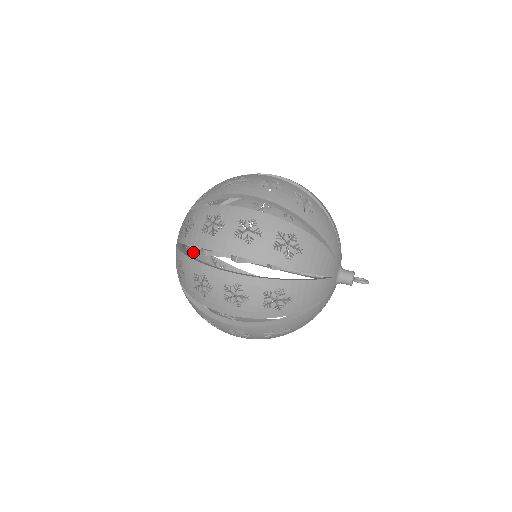
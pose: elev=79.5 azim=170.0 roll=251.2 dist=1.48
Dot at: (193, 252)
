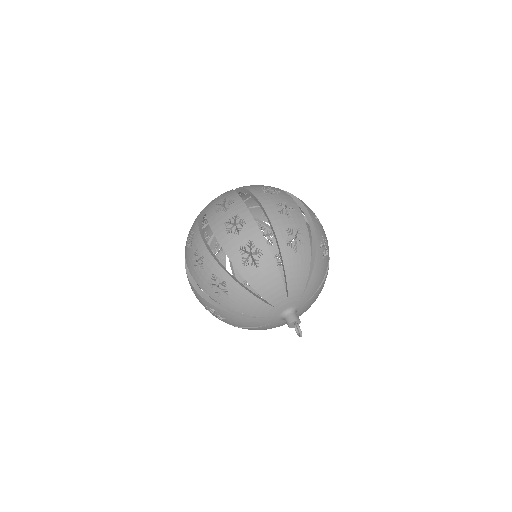
Dot at: occluded
